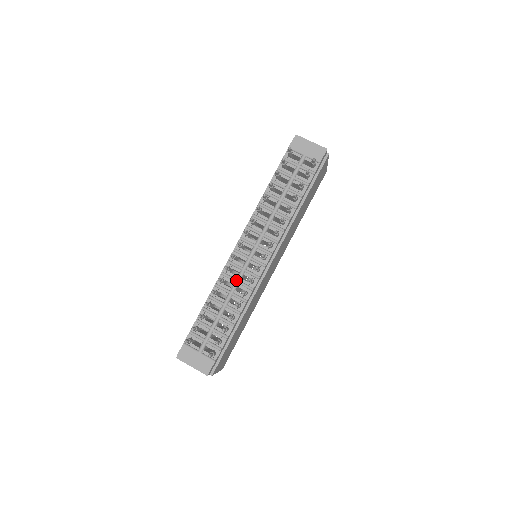
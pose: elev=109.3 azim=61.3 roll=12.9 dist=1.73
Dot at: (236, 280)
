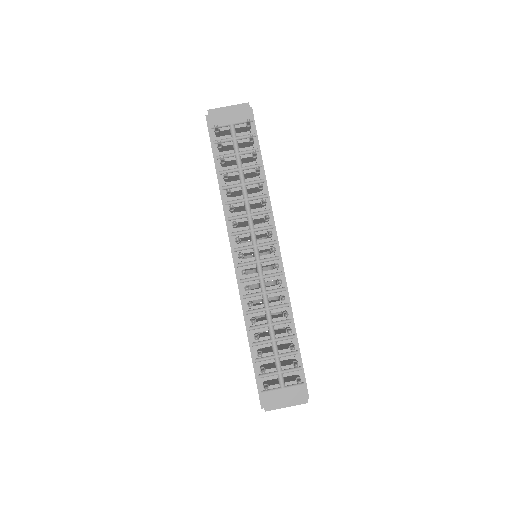
Dot at: (262, 293)
